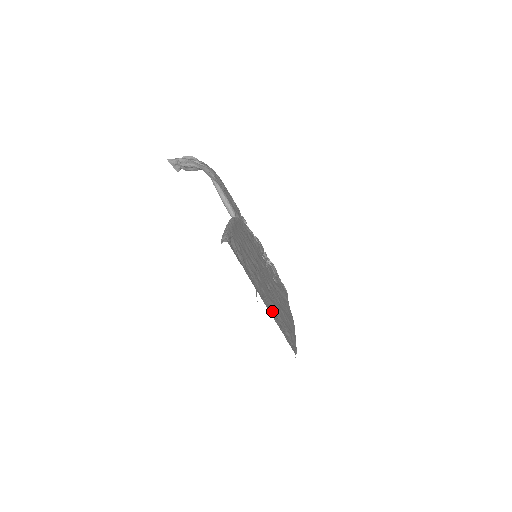
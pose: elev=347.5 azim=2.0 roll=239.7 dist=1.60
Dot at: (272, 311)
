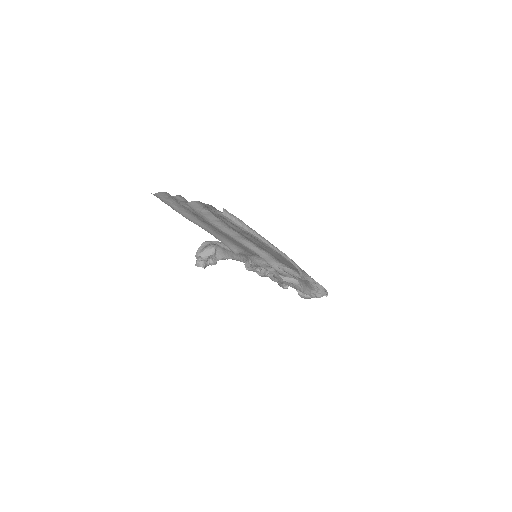
Dot at: (208, 210)
